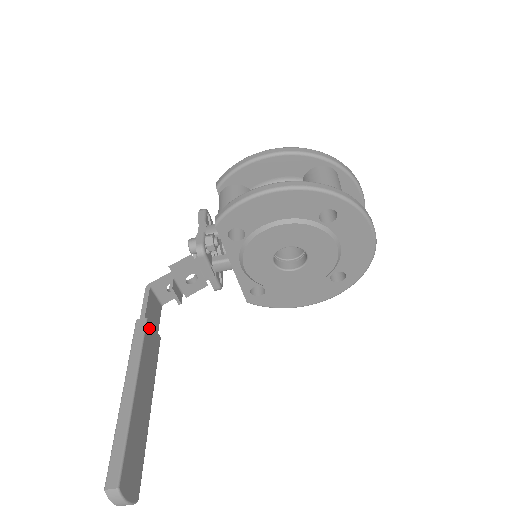
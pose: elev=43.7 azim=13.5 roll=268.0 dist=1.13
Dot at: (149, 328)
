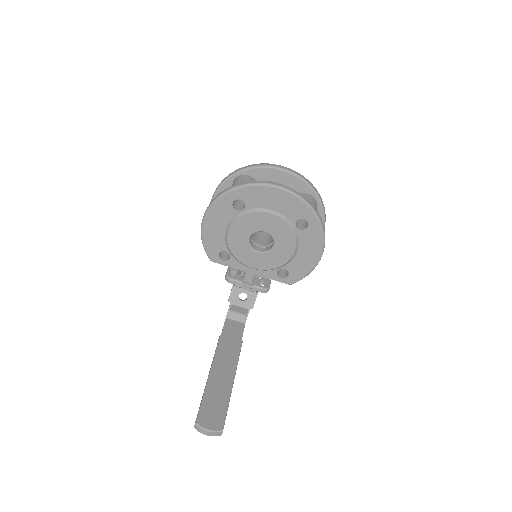
Dot at: (224, 339)
